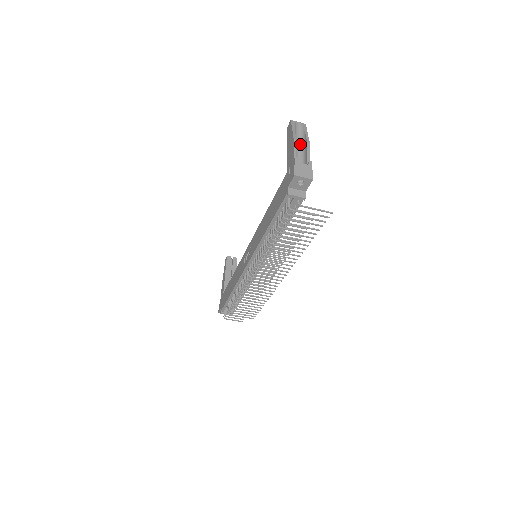
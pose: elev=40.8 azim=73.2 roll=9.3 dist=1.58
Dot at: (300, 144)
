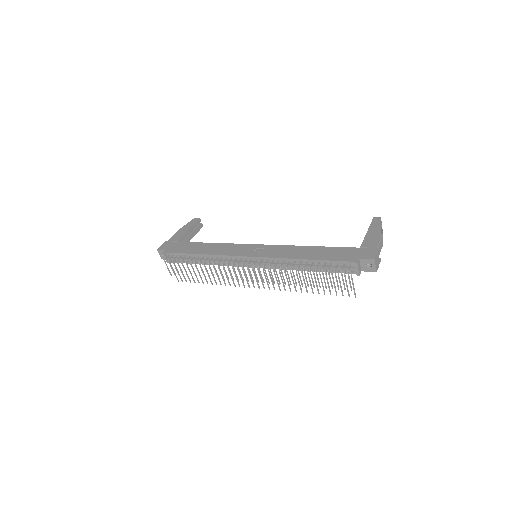
Dot at: occluded
